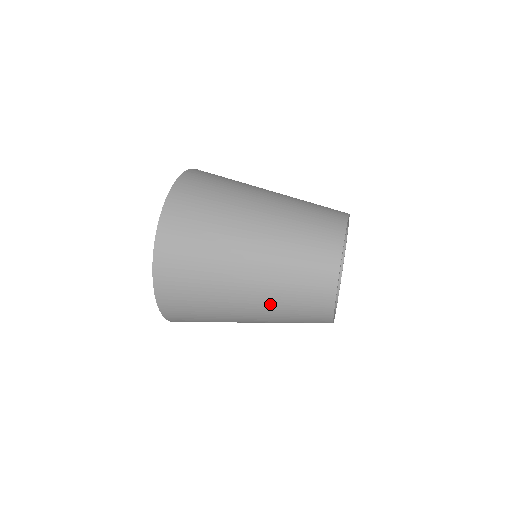
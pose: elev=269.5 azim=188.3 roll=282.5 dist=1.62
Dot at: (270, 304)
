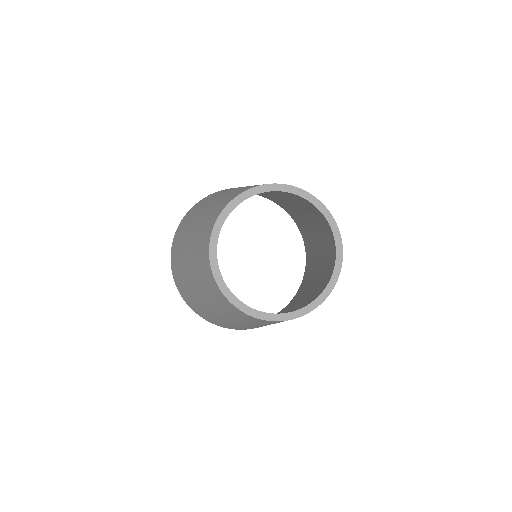
Dot at: (199, 224)
